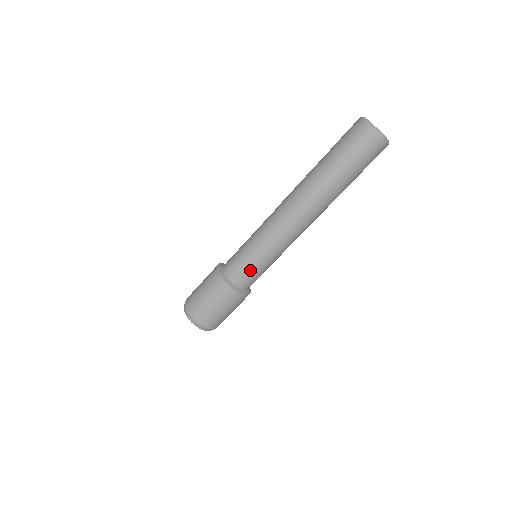
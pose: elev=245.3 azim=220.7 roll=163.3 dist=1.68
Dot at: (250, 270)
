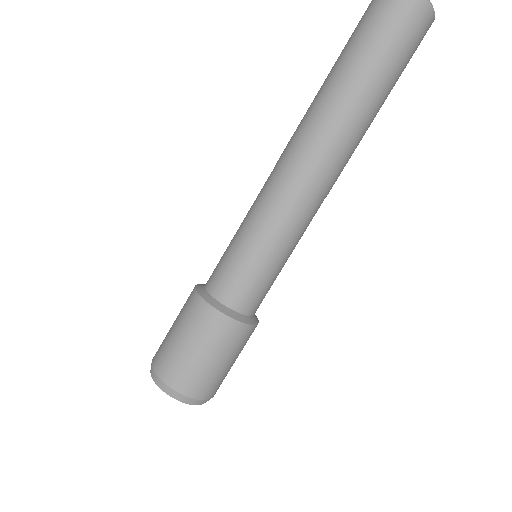
Dot at: (255, 279)
